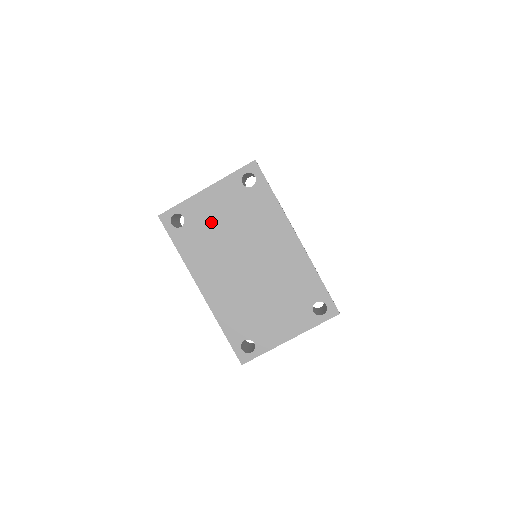
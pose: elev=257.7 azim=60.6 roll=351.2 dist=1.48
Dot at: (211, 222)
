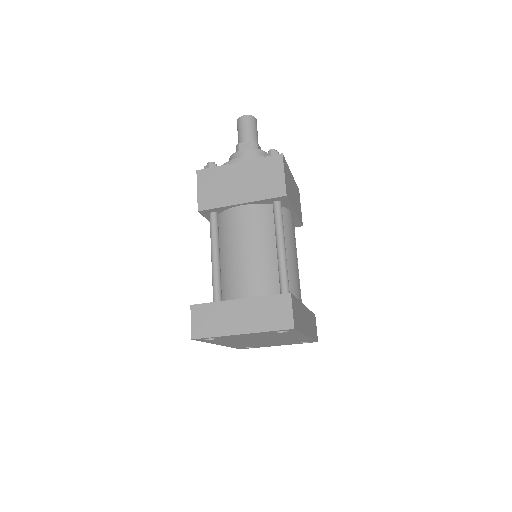
Dot at: (240, 338)
